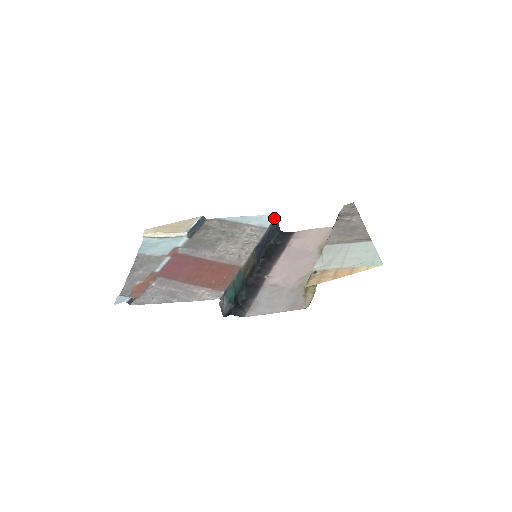
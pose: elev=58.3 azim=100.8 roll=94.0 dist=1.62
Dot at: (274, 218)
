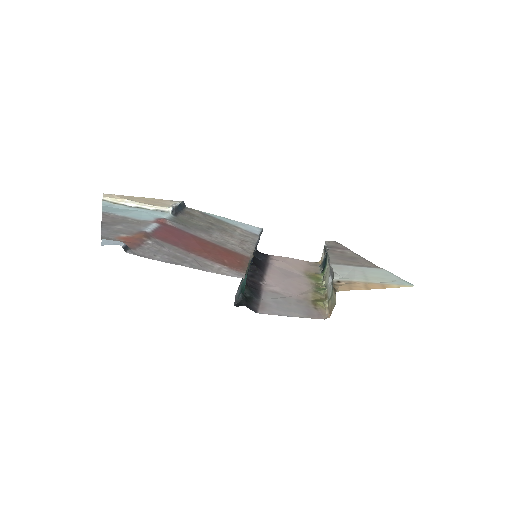
Dot at: (261, 230)
